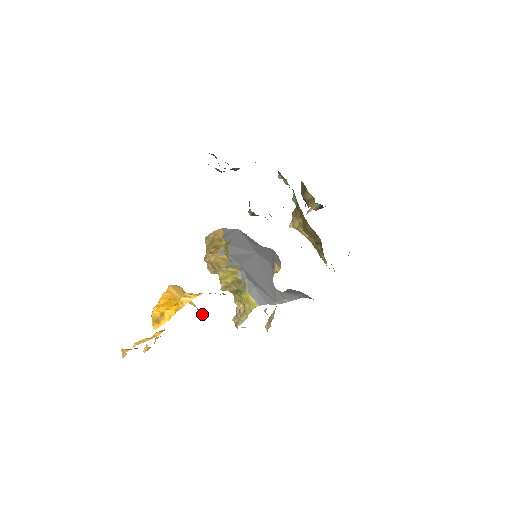
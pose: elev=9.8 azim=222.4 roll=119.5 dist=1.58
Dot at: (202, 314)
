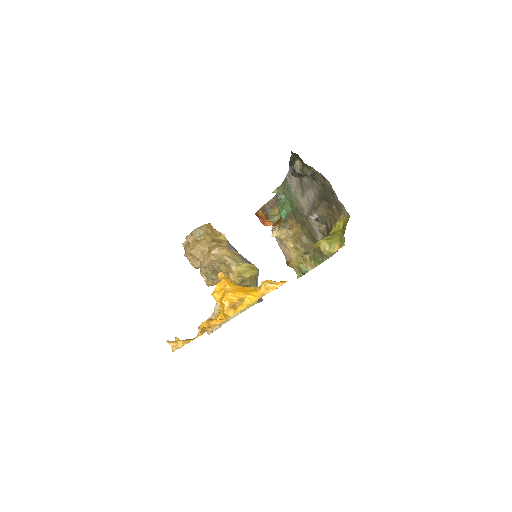
Dot at: occluded
